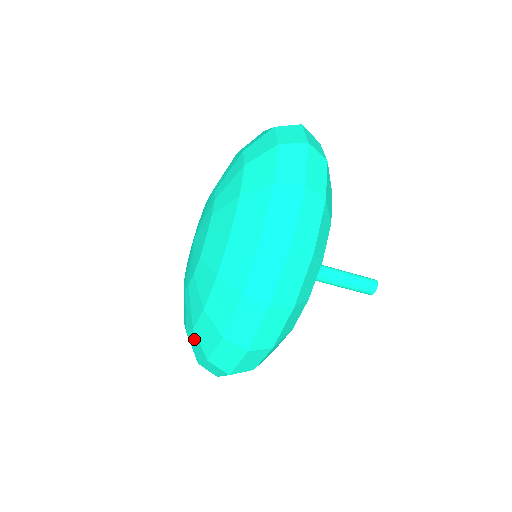
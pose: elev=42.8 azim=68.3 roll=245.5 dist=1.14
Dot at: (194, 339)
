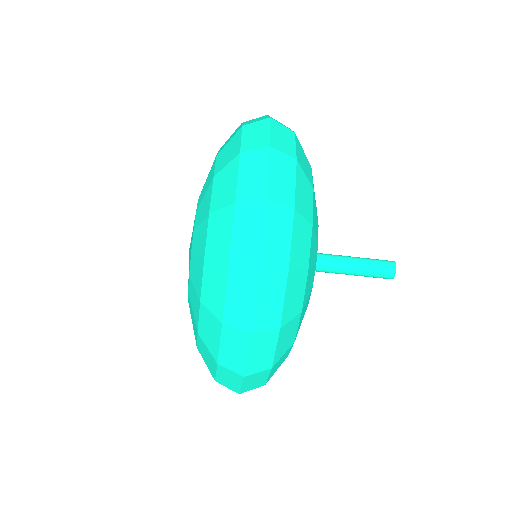
Dot at: (202, 347)
